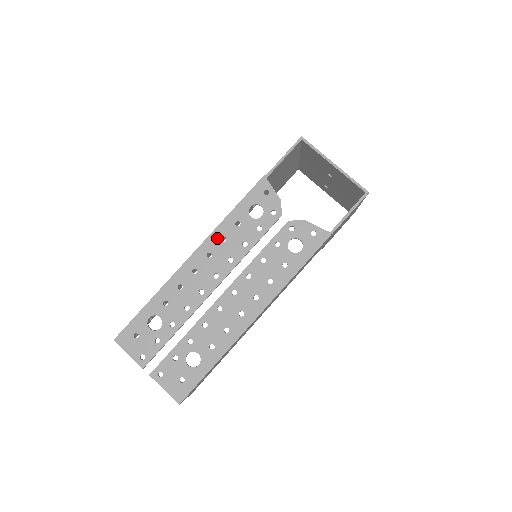
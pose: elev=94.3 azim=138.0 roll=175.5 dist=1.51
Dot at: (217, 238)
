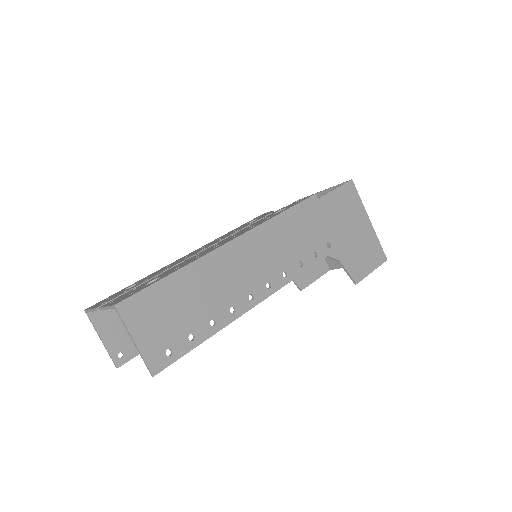
Dot at: occluded
